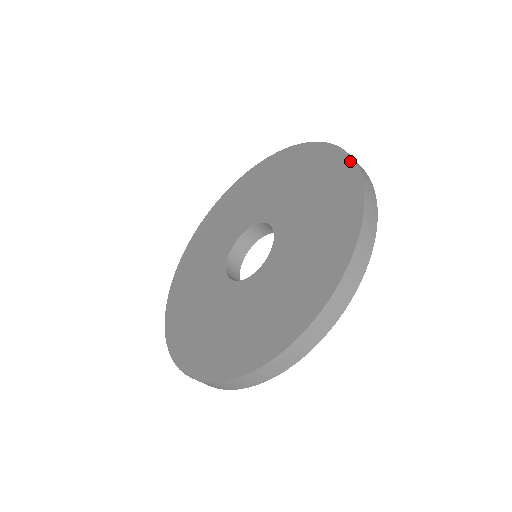
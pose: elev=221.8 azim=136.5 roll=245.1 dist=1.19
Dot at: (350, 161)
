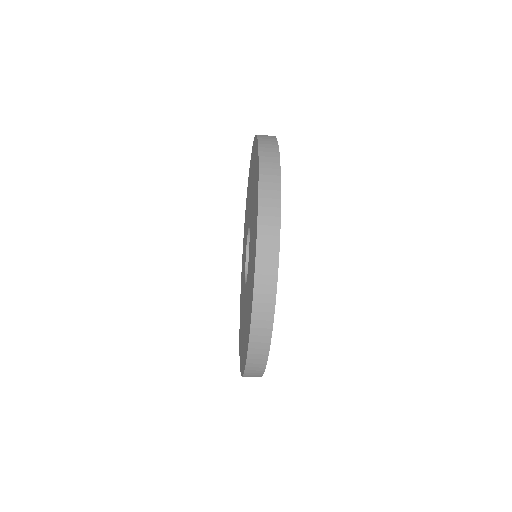
Dot at: (255, 138)
